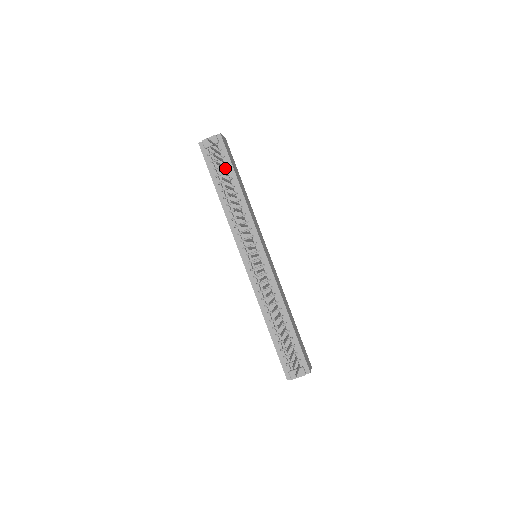
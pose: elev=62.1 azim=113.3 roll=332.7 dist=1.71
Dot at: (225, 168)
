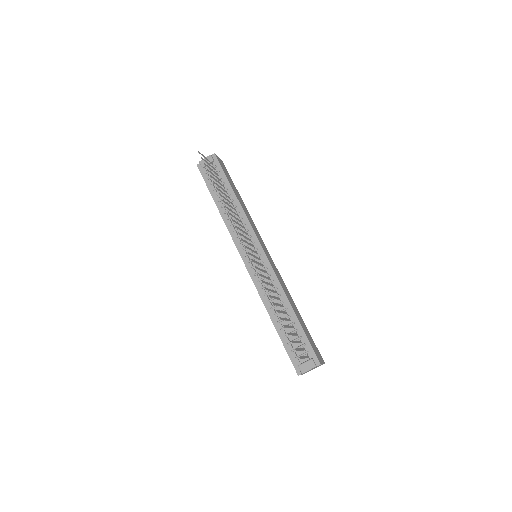
Dot at: (220, 180)
